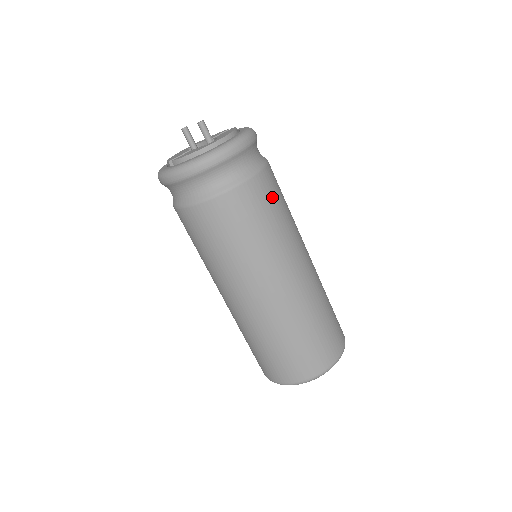
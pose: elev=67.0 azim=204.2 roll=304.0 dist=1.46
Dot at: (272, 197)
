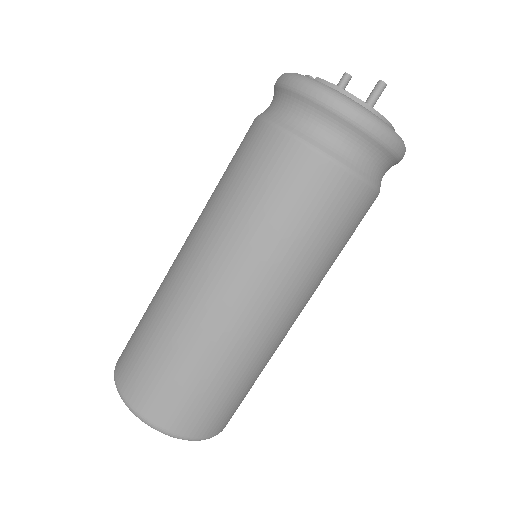
Dot at: (352, 224)
